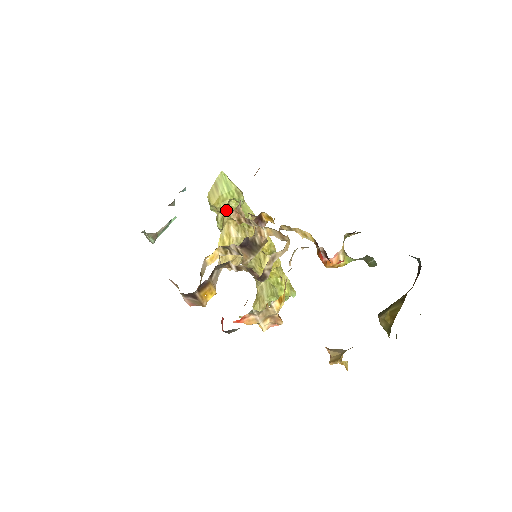
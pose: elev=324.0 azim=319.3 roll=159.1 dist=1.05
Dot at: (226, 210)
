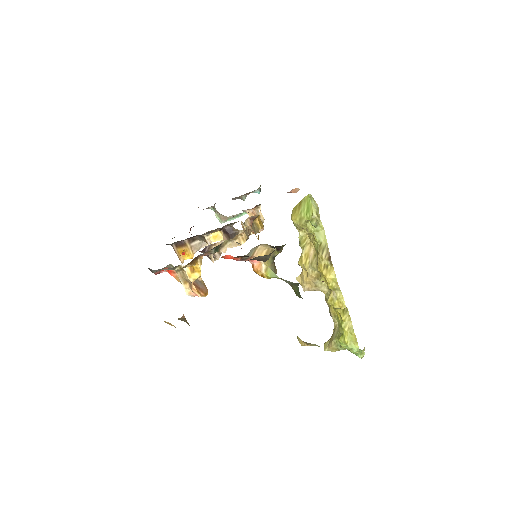
Dot at: (307, 231)
